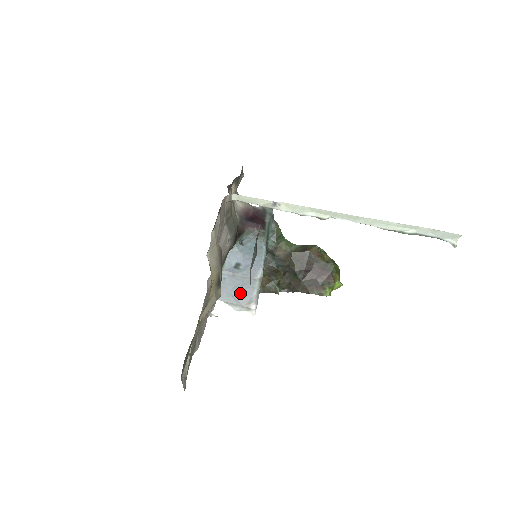
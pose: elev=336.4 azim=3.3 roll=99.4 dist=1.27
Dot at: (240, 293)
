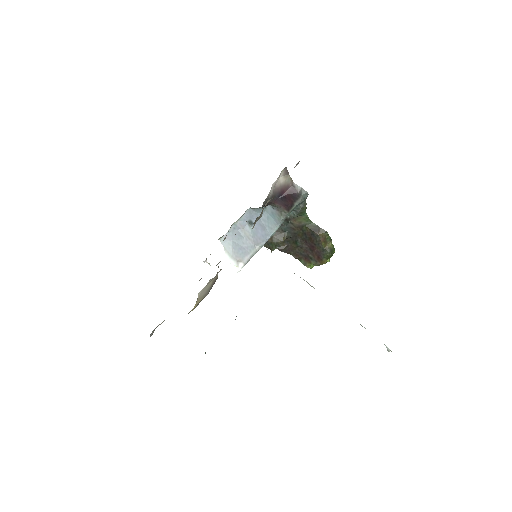
Dot at: (239, 248)
